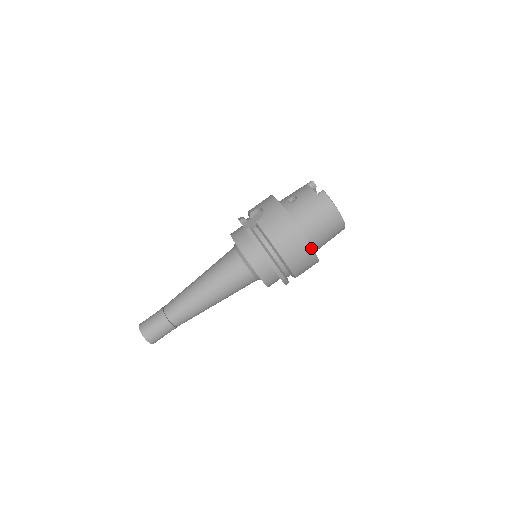
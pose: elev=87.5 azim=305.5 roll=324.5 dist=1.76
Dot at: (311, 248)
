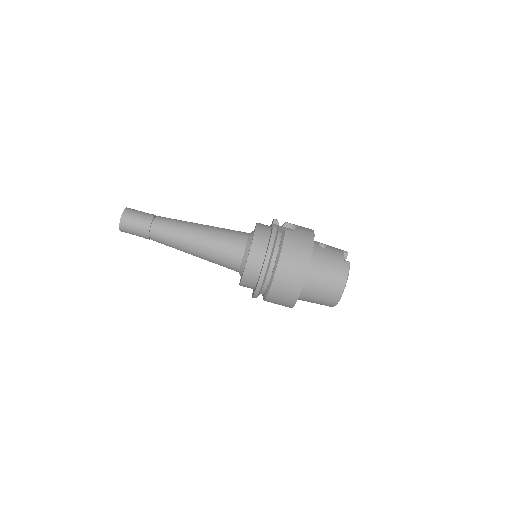
Dot at: (302, 287)
